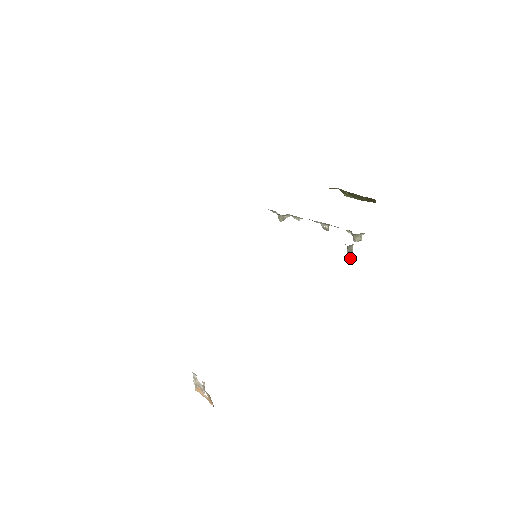
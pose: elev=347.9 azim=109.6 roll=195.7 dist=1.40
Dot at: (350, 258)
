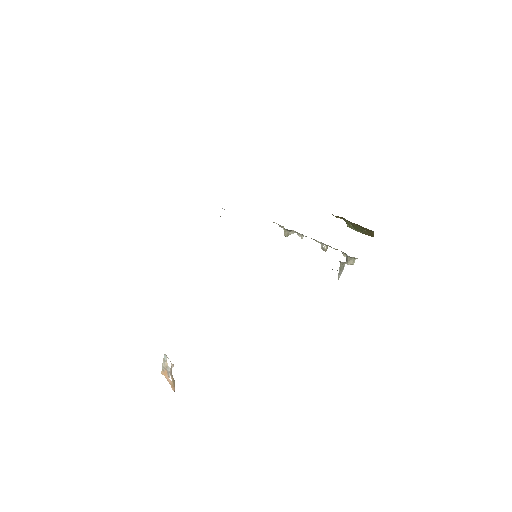
Dot at: (340, 275)
